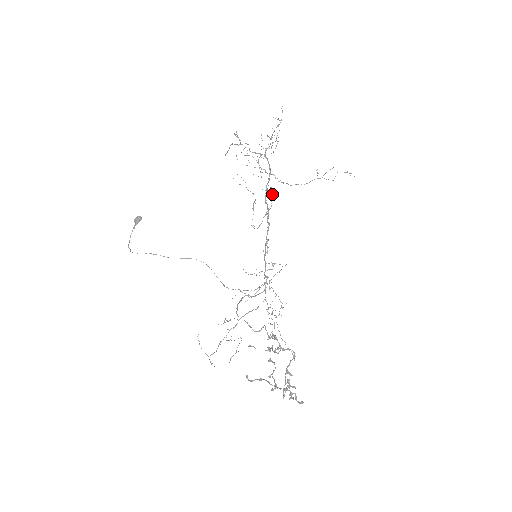
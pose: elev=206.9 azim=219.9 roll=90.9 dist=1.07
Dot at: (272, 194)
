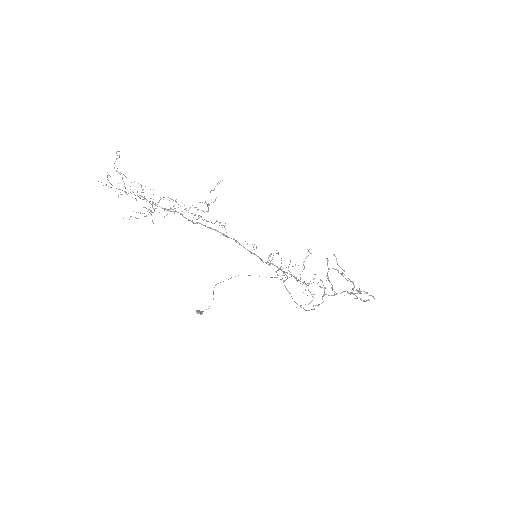
Dot at: occluded
